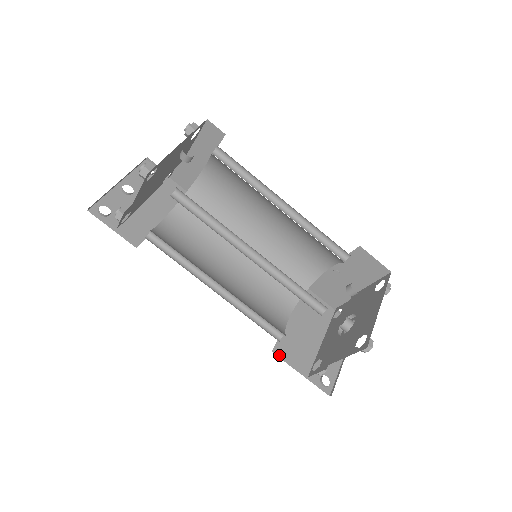
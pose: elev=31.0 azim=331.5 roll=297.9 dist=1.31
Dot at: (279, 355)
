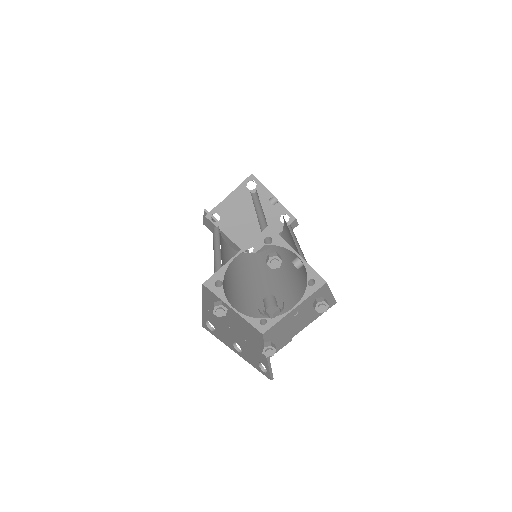
Dot at: (204, 289)
